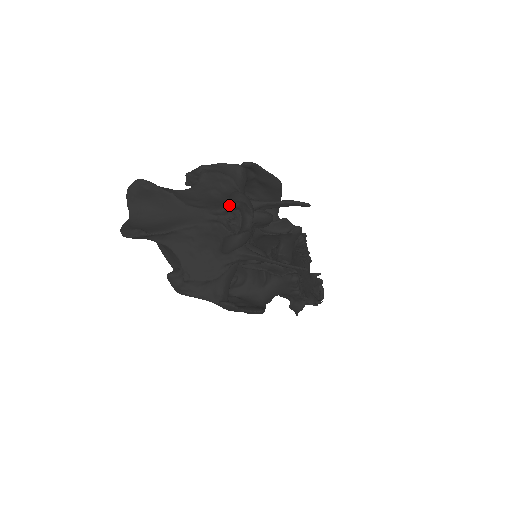
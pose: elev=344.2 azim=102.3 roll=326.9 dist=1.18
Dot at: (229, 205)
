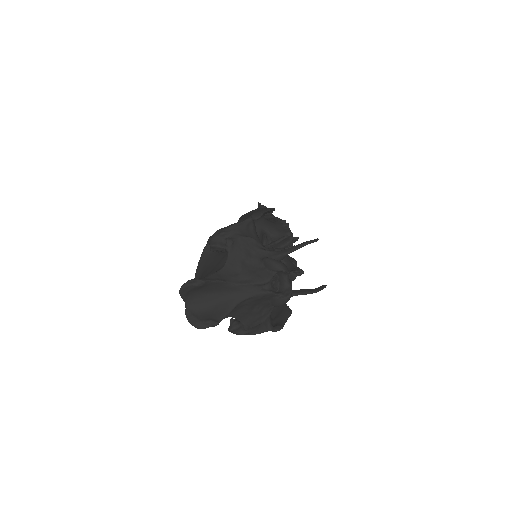
Dot at: (271, 275)
